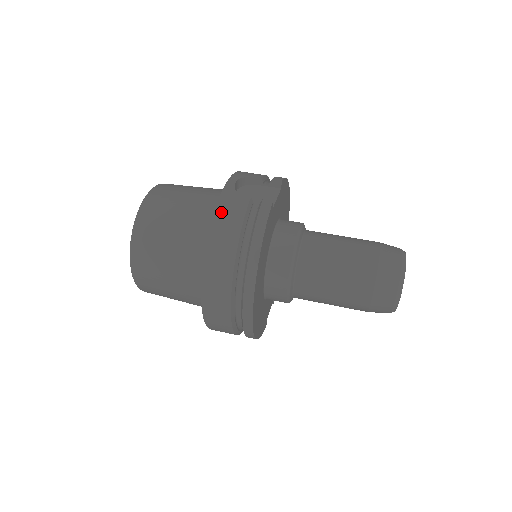
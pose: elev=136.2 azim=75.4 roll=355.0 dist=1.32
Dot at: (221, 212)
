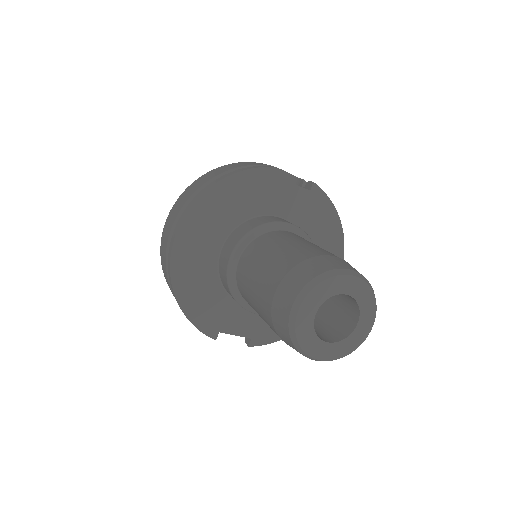
Dot at: (239, 163)
